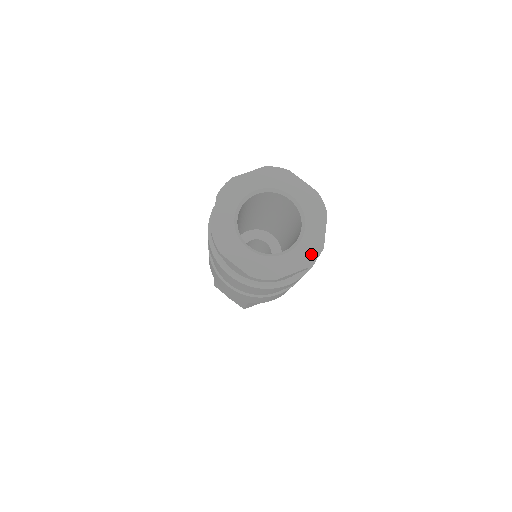
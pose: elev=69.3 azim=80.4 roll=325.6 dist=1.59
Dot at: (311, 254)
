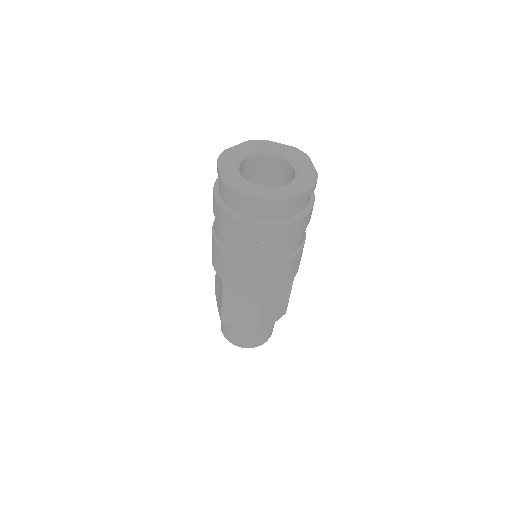
Dot at: (278, 196)
